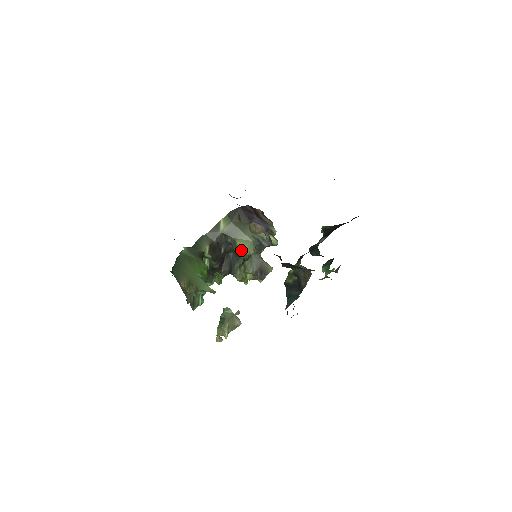
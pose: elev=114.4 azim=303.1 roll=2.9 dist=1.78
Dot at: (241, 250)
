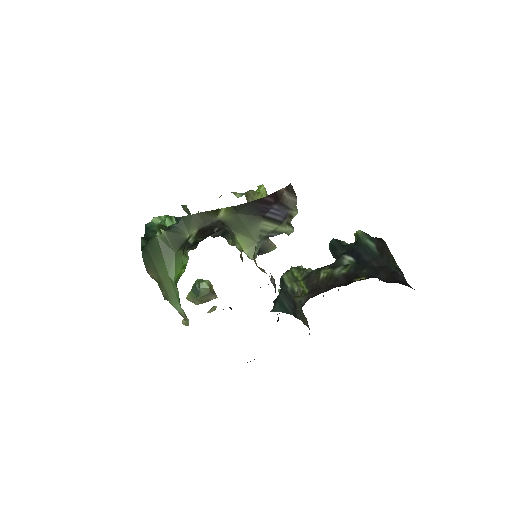
Dot at: (239, 246)
